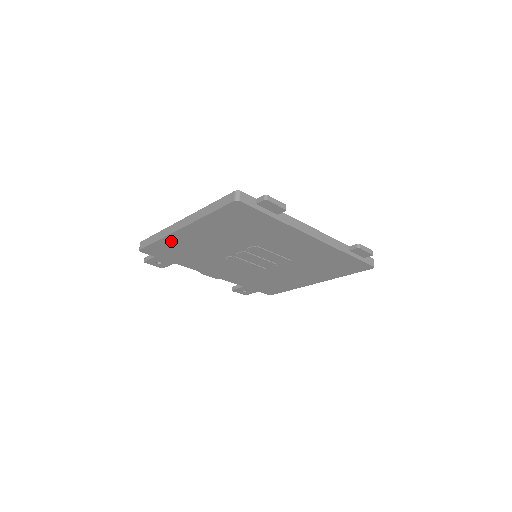
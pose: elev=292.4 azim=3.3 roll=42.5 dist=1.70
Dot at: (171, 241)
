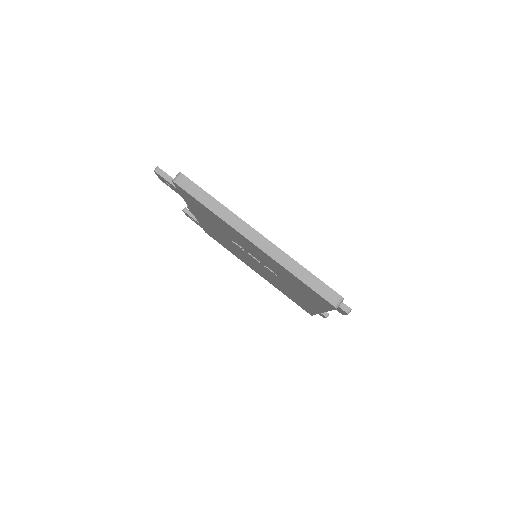
Dot at: (221, 220)
